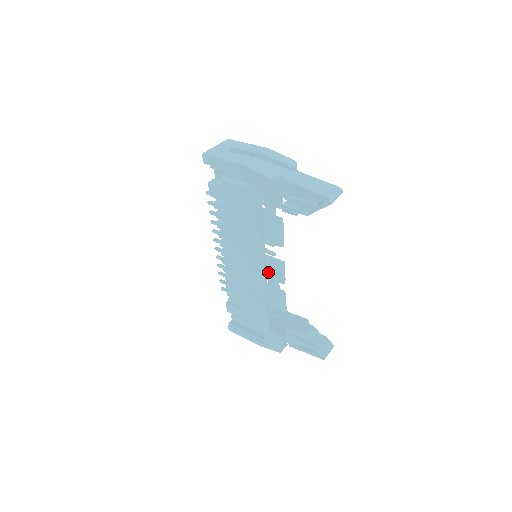
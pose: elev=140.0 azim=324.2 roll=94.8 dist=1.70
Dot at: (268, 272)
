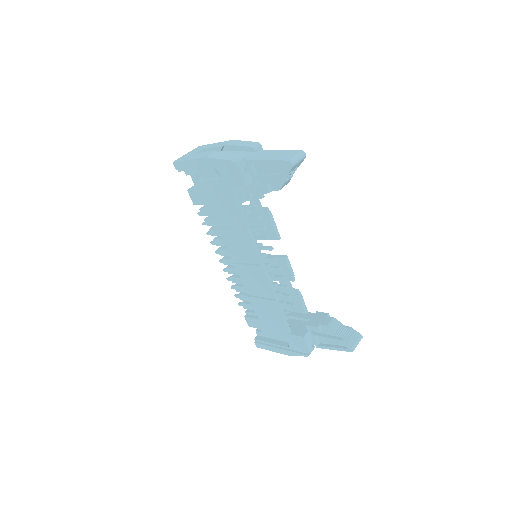
Dot at: (276, 273)
